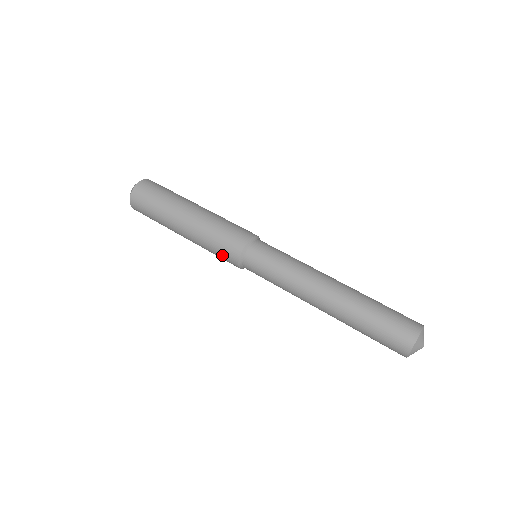
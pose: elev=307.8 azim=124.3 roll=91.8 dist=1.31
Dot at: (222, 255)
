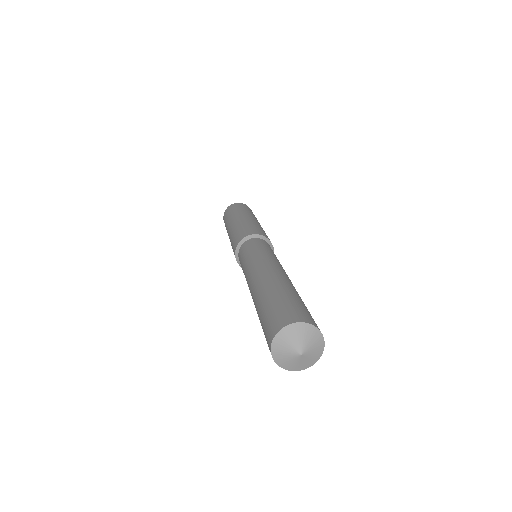
Dot at: occluded
